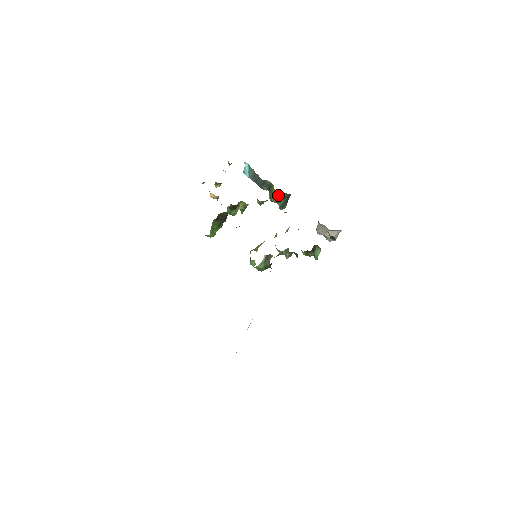
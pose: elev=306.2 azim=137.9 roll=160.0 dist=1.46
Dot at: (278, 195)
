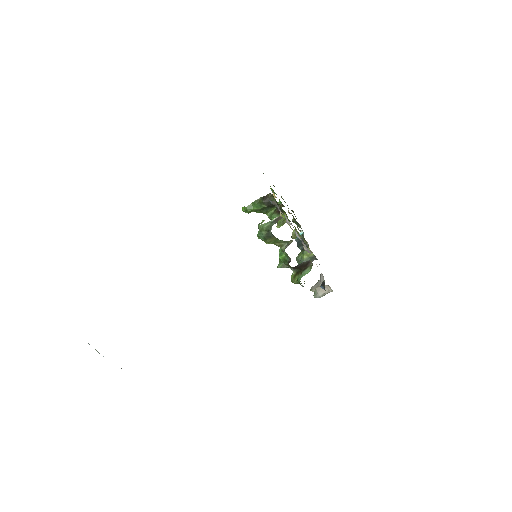
Dot at: occluded
